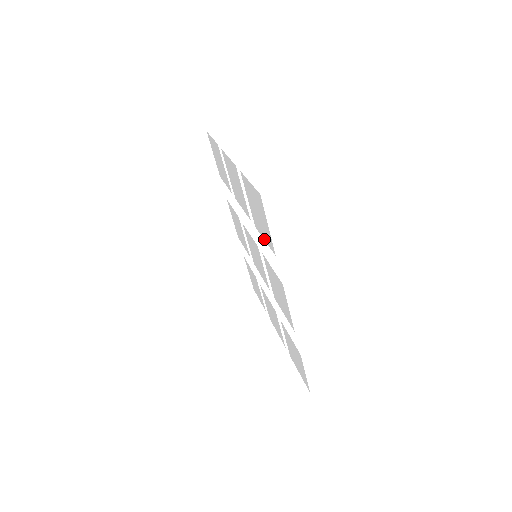
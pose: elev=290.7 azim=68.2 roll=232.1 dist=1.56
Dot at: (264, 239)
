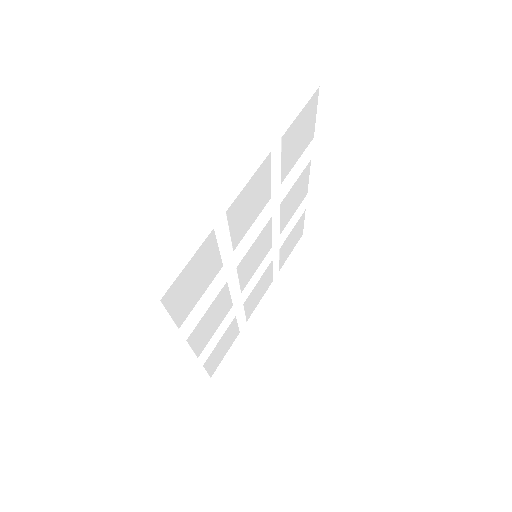
Dot at: (201, 295)
